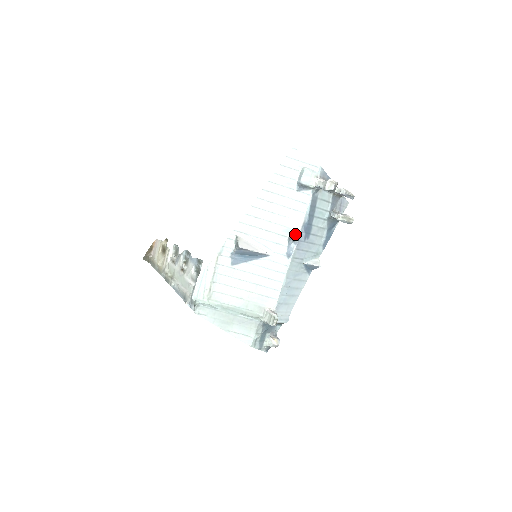
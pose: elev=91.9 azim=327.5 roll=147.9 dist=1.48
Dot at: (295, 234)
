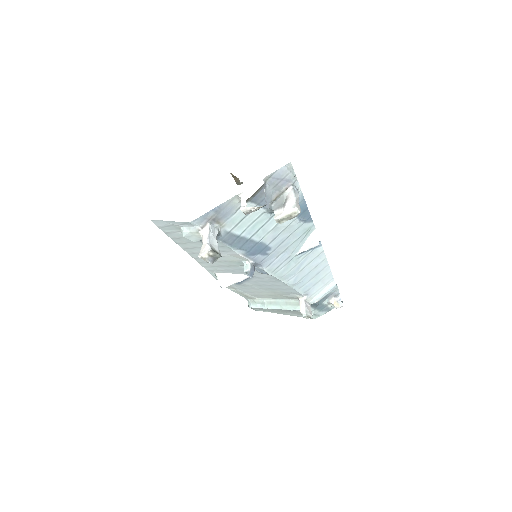
Dot at: occluded
